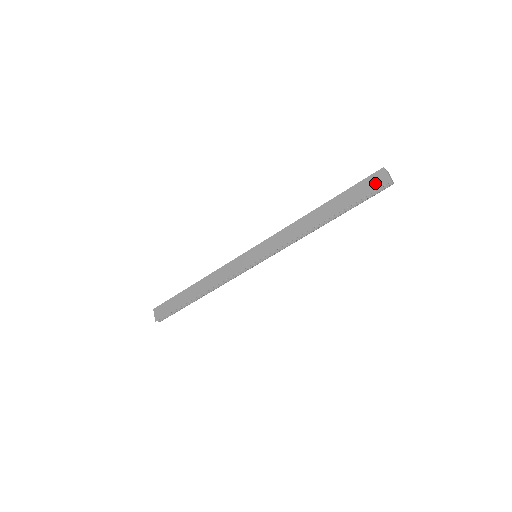
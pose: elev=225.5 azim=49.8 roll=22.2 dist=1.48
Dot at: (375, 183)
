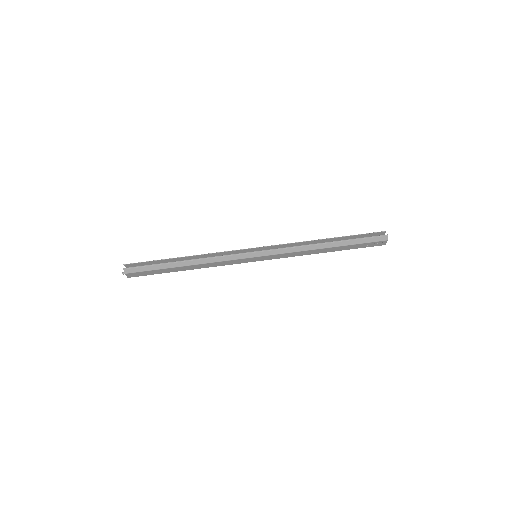
Dot at: (374, 235)
